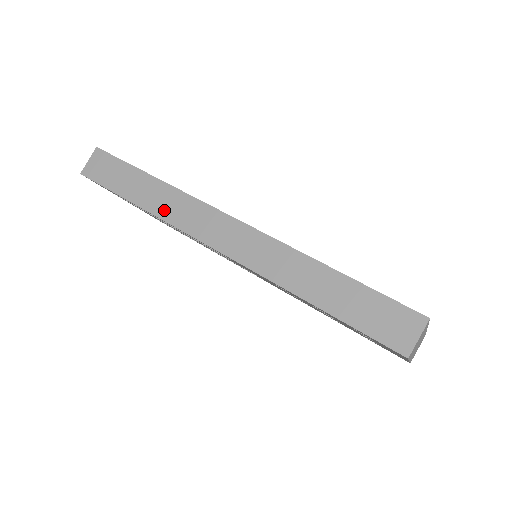
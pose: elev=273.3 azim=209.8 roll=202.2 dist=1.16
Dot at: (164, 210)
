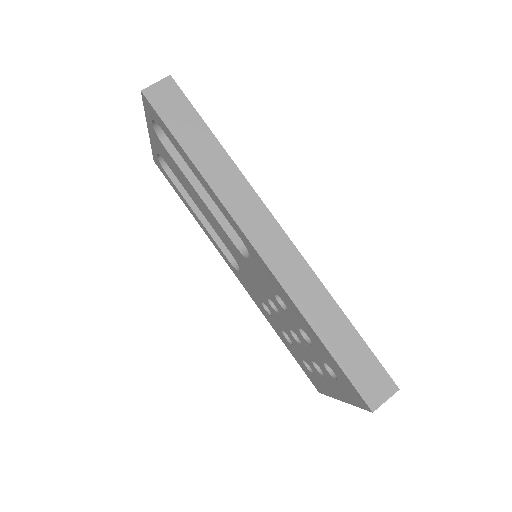
Dot at: (219, 184)
